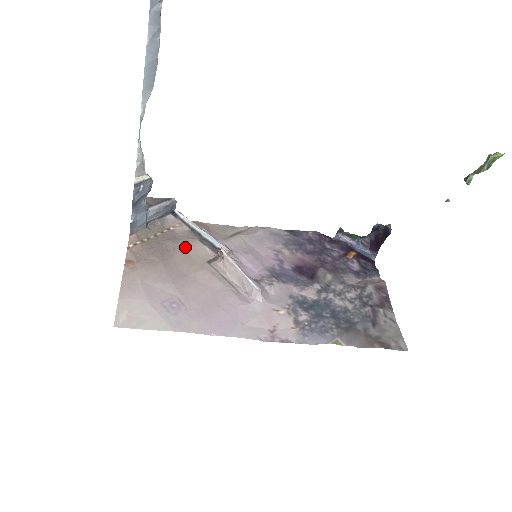
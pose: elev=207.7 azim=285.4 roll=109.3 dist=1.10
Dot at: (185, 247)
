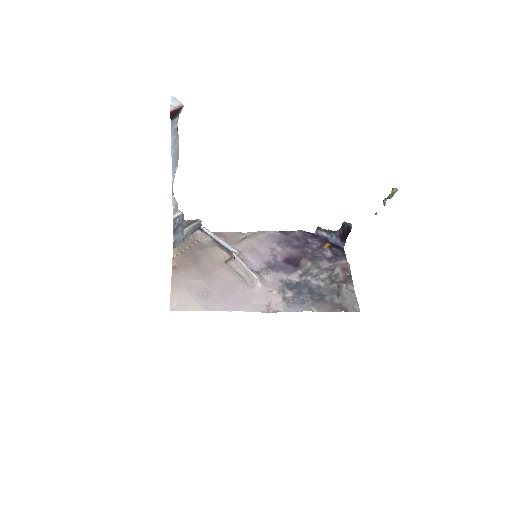
Dot at: (210, 253)
